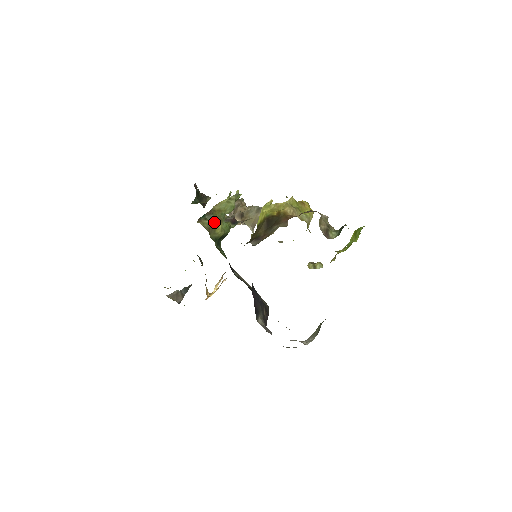
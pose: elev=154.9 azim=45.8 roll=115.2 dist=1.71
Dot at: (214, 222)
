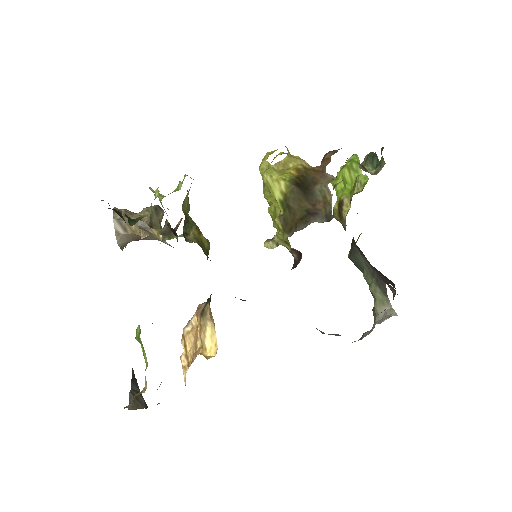
Dot at: (196, 234)
